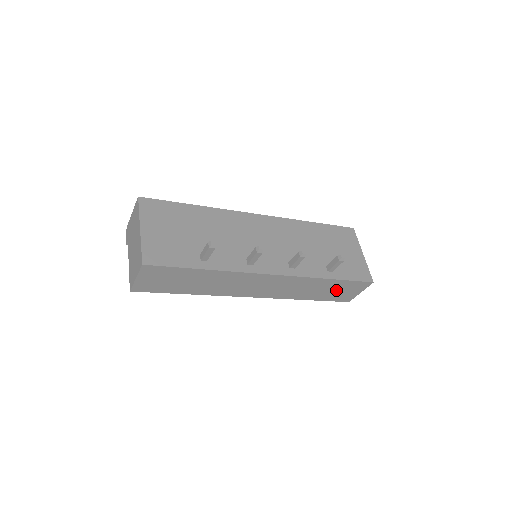
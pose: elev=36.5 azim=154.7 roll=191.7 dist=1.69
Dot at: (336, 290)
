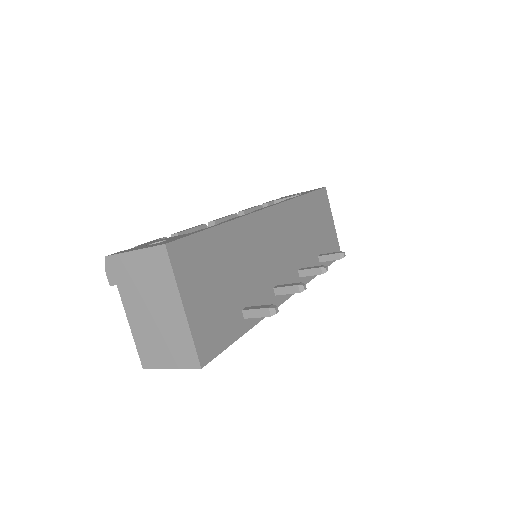
Dot at: occluded
